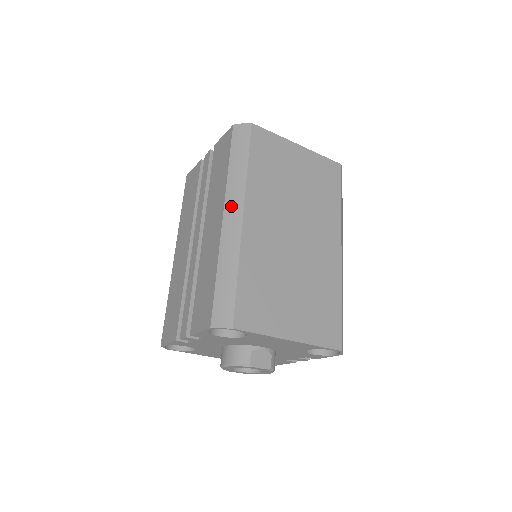
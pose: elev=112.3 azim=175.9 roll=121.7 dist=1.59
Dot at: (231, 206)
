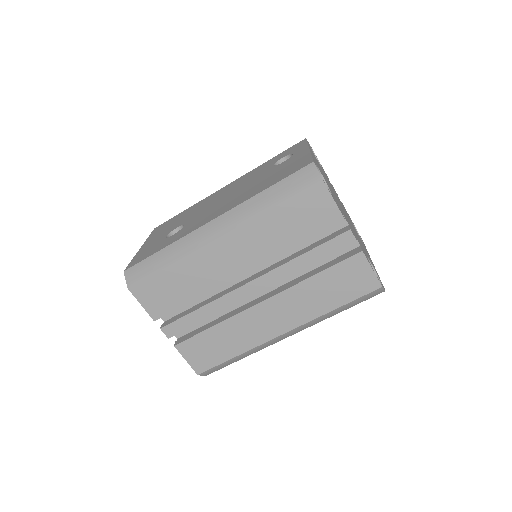
Dot at: (296, 331)
